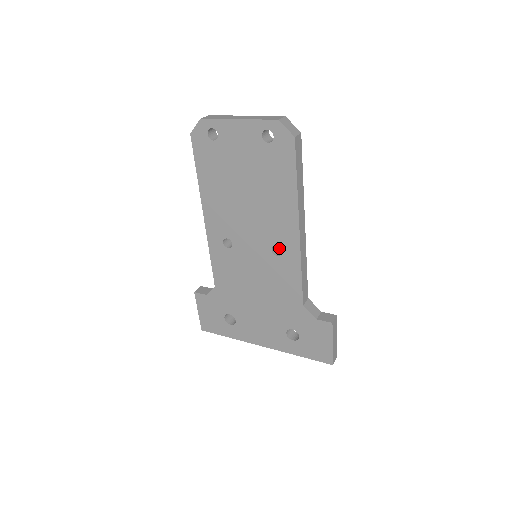
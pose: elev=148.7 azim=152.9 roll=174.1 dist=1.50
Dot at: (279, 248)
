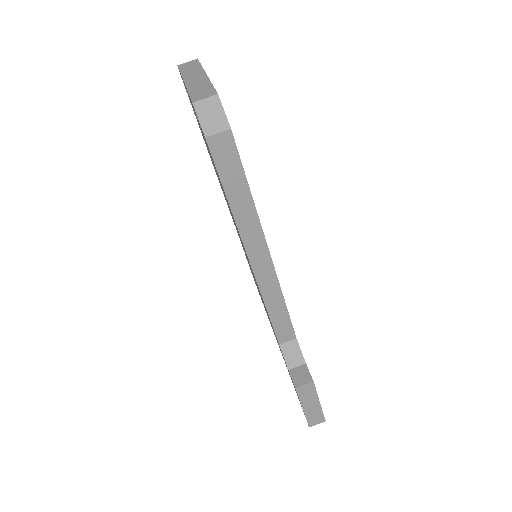
Dot at: occluded
